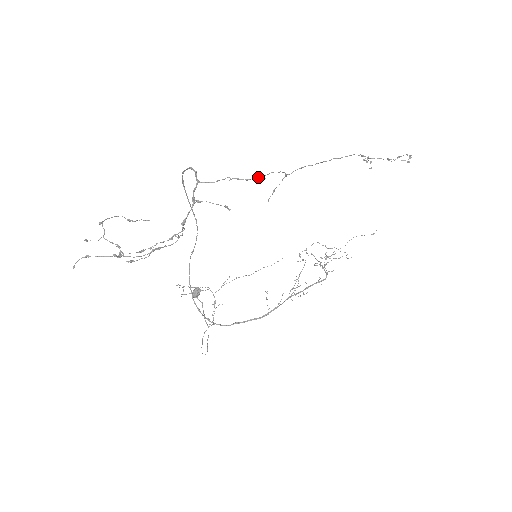
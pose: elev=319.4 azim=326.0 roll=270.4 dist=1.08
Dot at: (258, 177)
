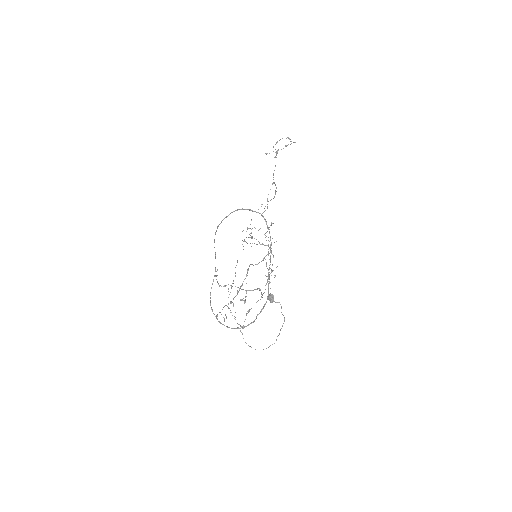
Dot at: (275, 192)
